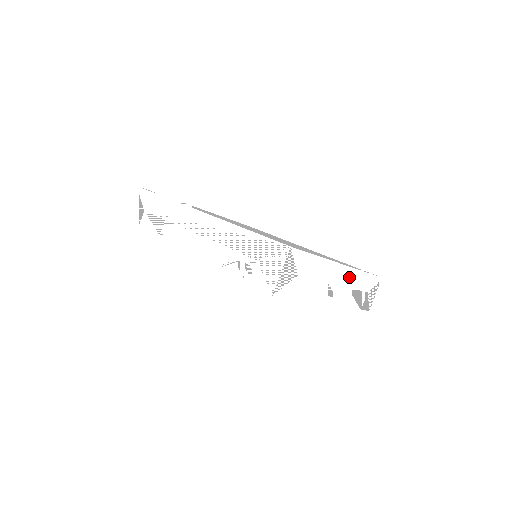
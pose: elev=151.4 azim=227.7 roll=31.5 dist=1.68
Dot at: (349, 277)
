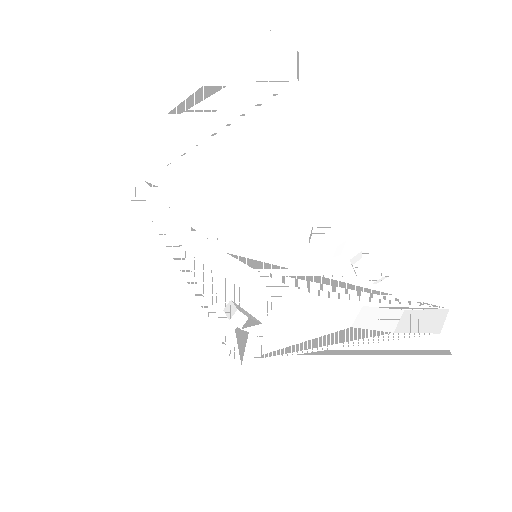
Dot at: (411, 217)
